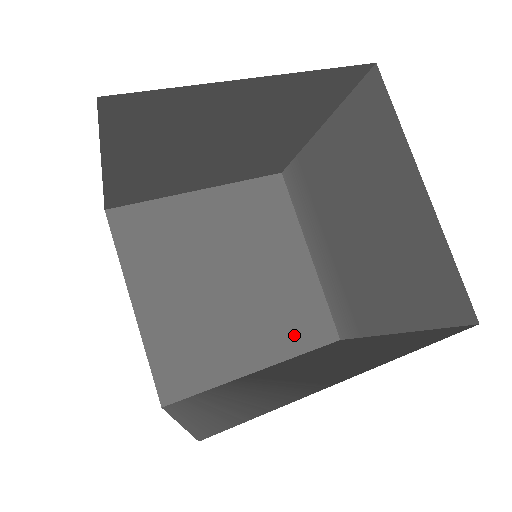
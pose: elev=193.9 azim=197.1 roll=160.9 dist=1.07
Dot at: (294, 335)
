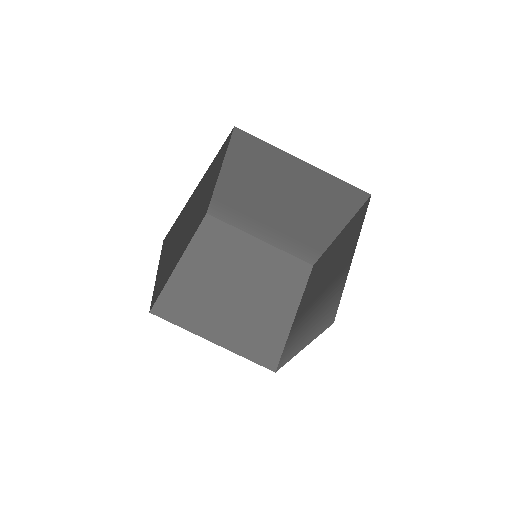
Dot at: (293, 283)
